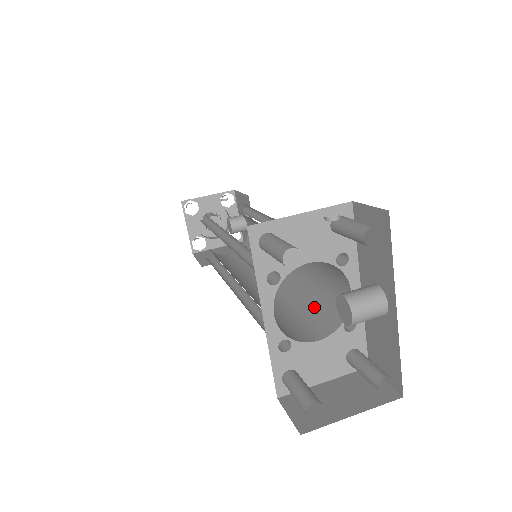
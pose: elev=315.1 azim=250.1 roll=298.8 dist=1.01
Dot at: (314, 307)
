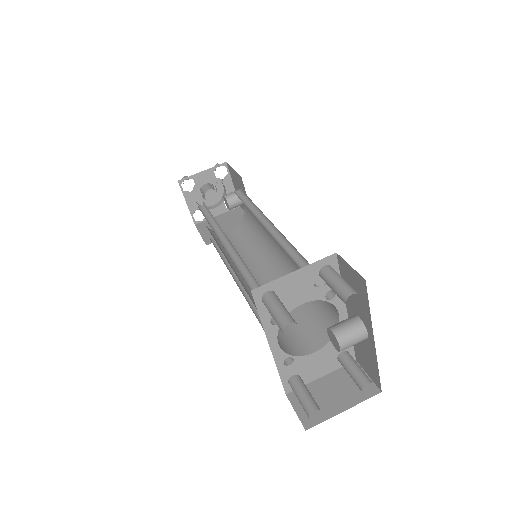
Dot at: (310, 314)
